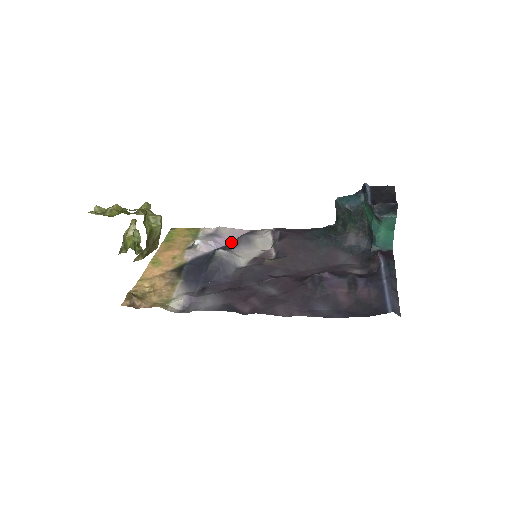
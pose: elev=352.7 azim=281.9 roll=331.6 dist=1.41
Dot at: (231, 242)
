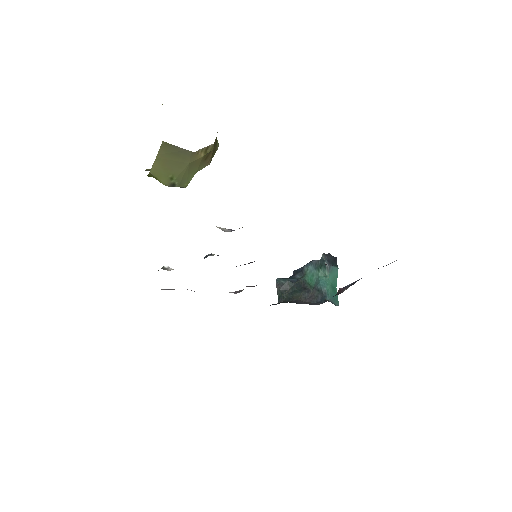
Dot at: occluded
